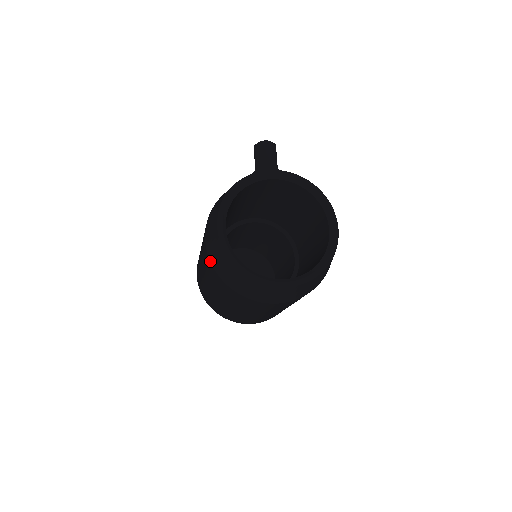
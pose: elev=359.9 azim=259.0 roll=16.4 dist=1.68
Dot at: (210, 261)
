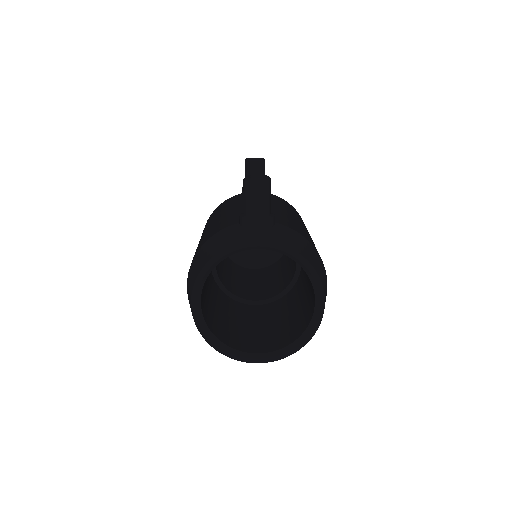
Dot at: occluded
